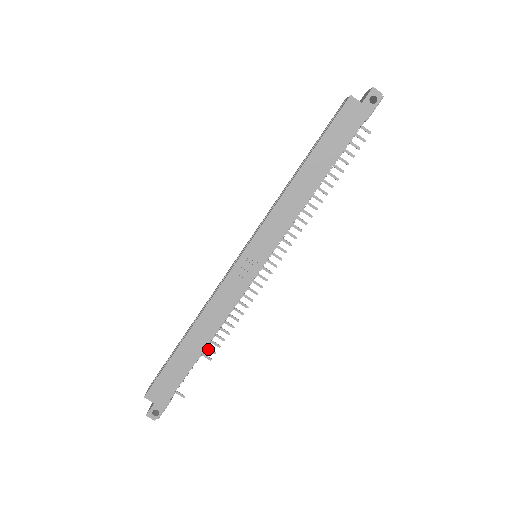
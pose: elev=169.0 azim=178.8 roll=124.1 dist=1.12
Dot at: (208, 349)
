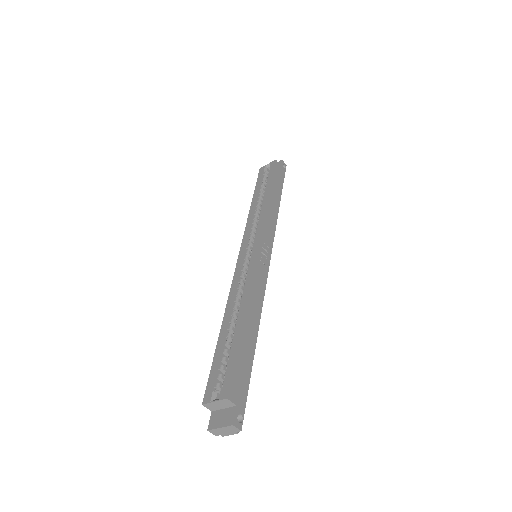
Dot at: occluded
